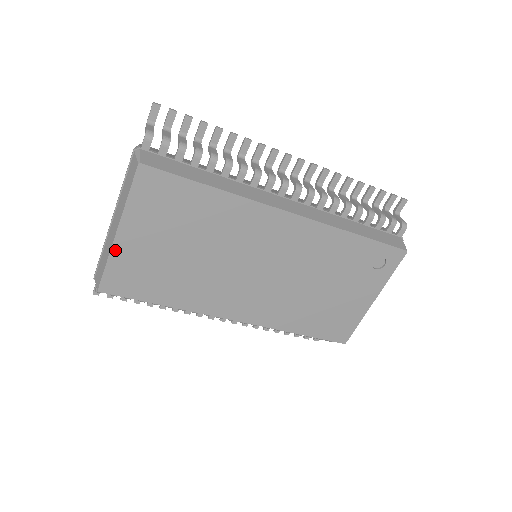
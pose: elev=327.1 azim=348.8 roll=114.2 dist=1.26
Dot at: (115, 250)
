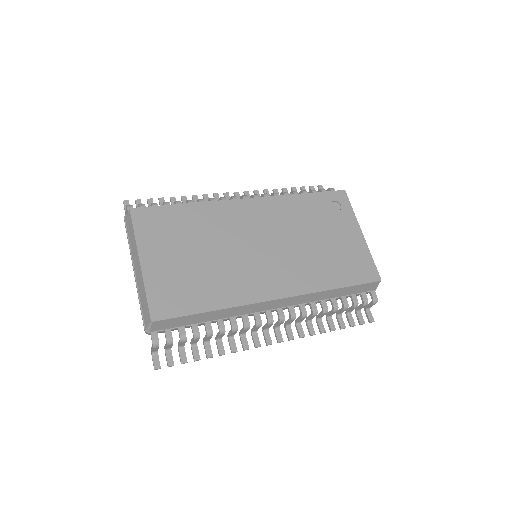
Dot at: (146, 278)
